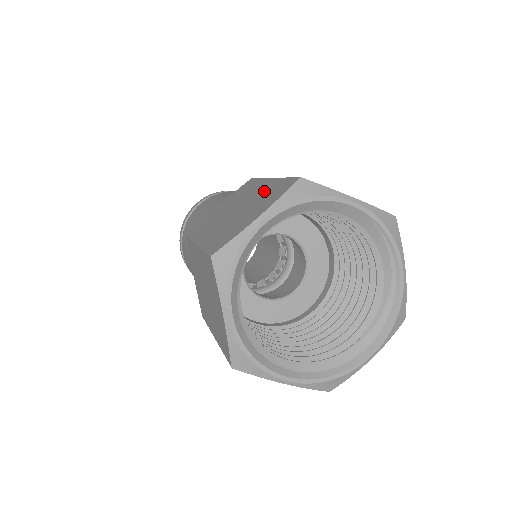
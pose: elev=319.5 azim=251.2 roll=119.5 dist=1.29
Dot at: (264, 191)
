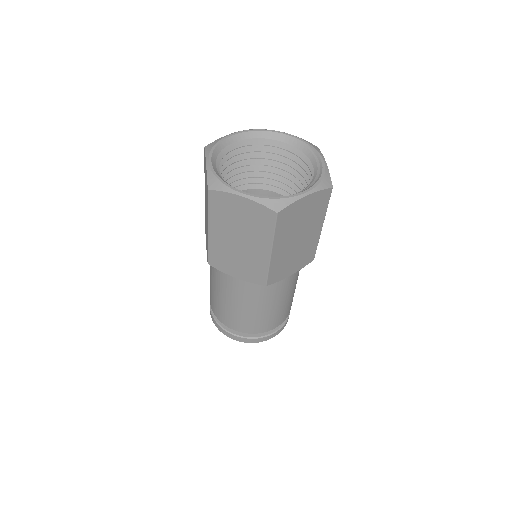
Dot at: occluded
